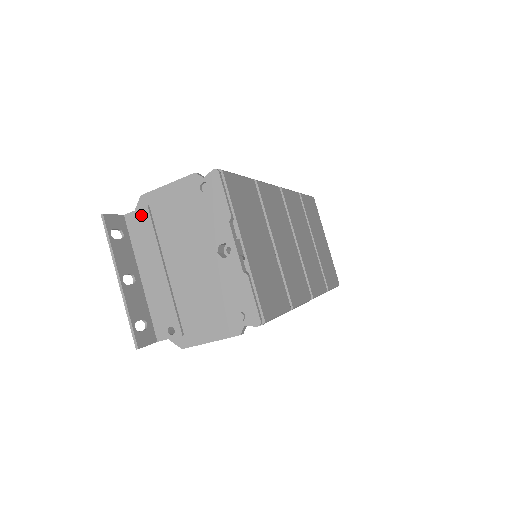
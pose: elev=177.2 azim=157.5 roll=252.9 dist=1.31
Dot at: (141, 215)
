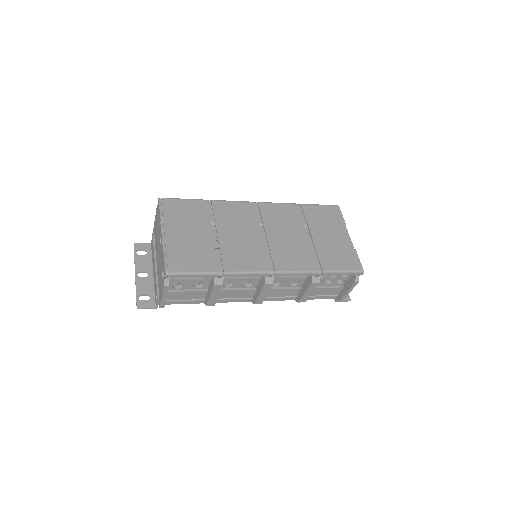
Dot at: occluded
